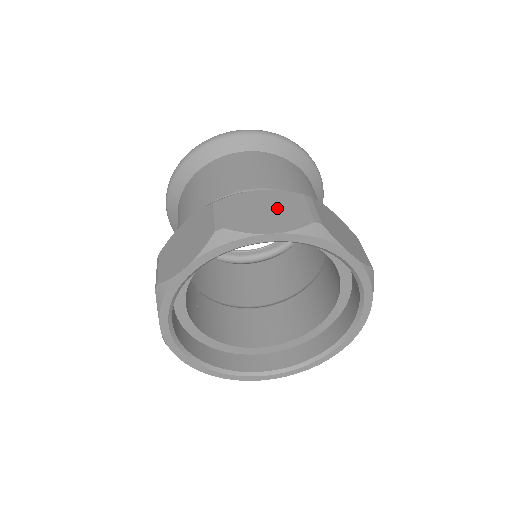
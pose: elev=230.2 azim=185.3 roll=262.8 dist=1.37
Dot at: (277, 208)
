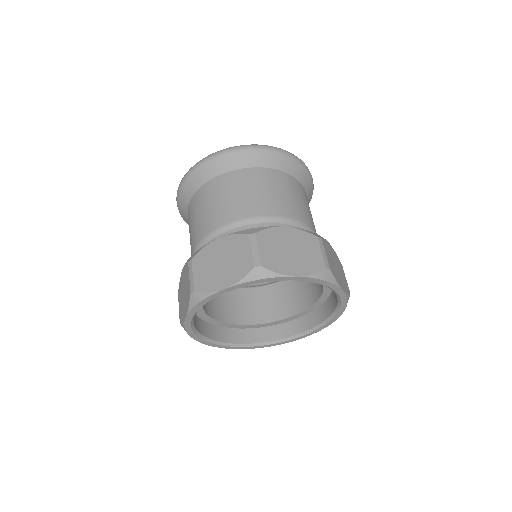
Dot at: (299, 249)
